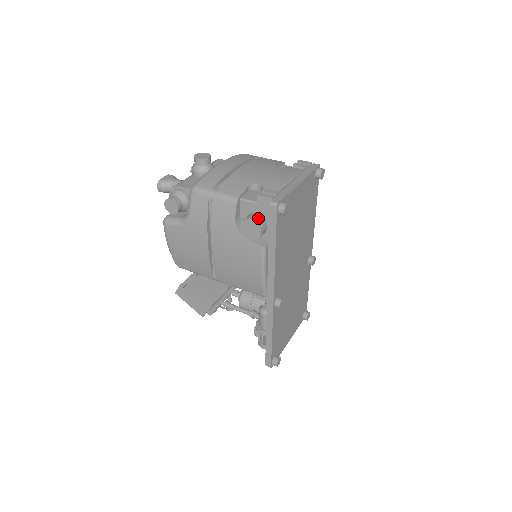
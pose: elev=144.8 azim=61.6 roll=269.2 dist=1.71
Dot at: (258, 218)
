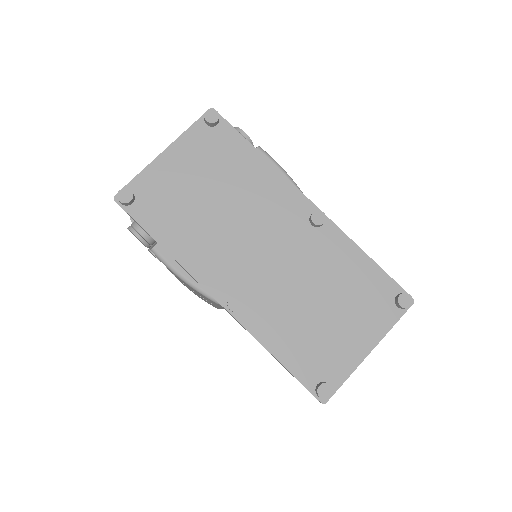
Dot at: (133, 222)
